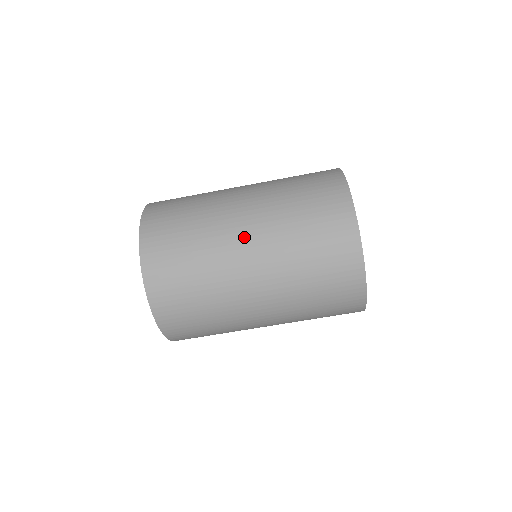
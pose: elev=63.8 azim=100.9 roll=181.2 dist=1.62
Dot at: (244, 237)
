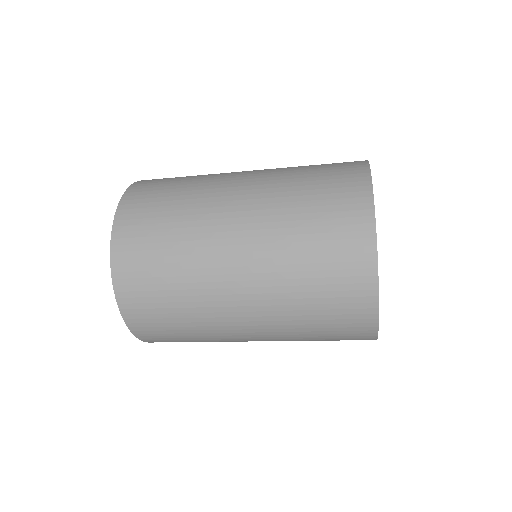
Dot at: (248, 336)
